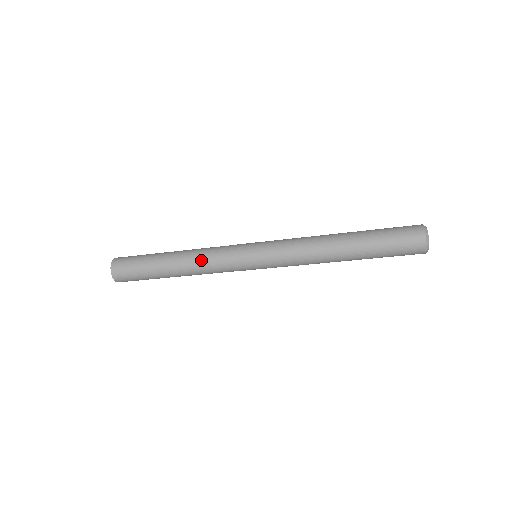
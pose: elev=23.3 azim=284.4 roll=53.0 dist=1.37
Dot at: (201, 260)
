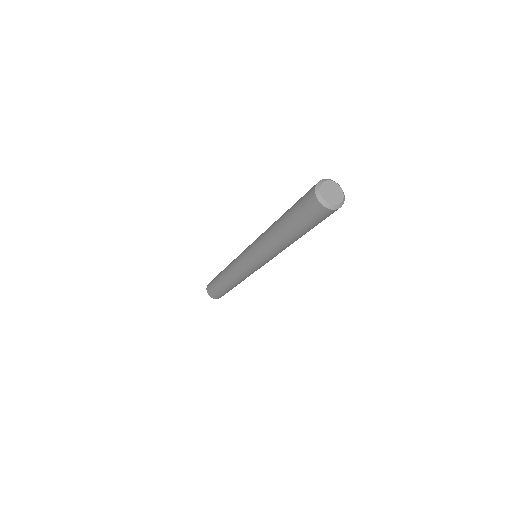
Dot at: (229, 267)
